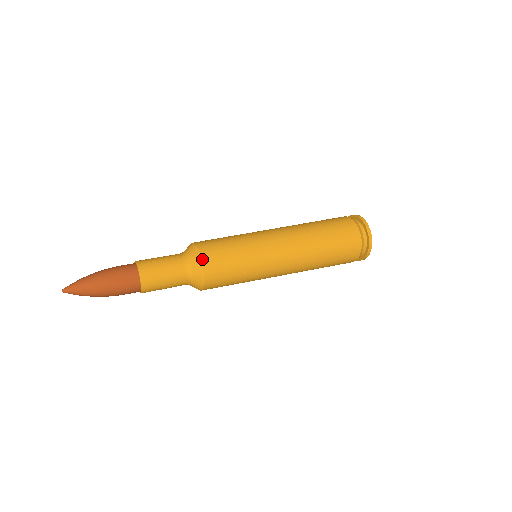
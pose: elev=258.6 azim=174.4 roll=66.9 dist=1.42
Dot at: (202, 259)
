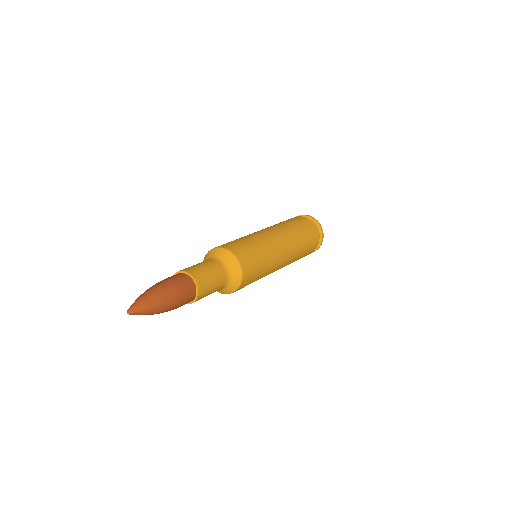
Dot at: (239, 261)
